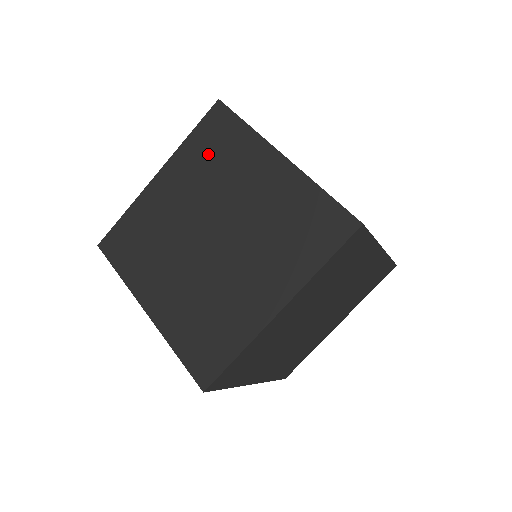
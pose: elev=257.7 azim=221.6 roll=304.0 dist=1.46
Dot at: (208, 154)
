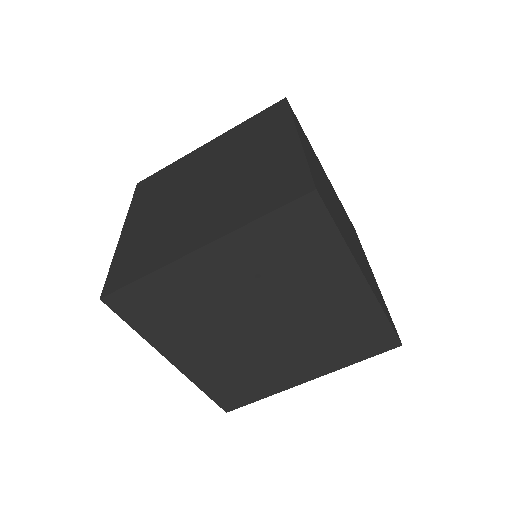
Dot at: (249, 131)
